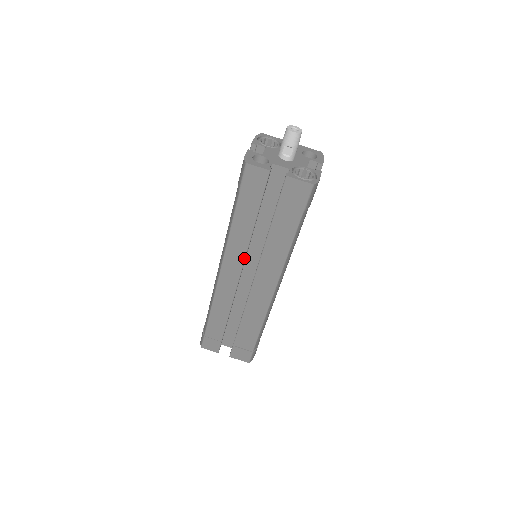
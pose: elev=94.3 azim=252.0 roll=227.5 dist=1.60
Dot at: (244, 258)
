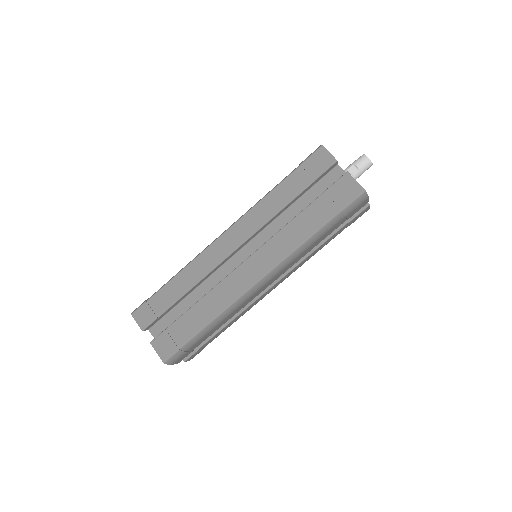
Dot at: (255, 231)
